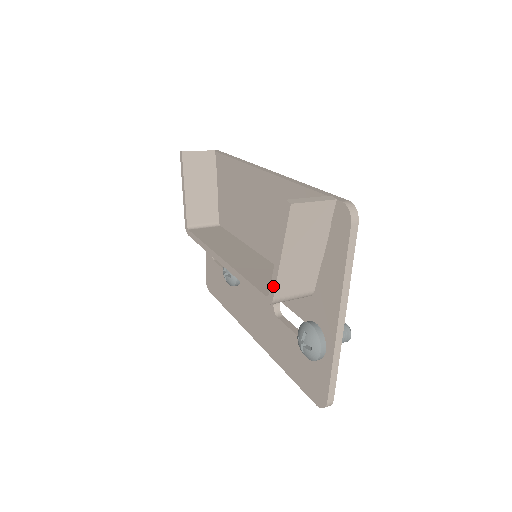
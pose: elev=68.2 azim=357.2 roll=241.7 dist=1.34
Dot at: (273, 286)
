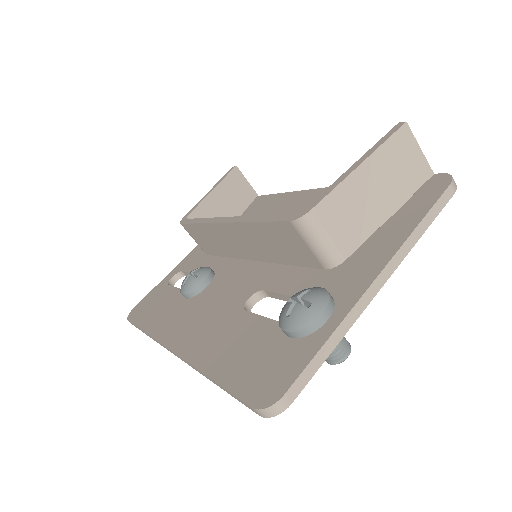
Dot at: (321, 197)
